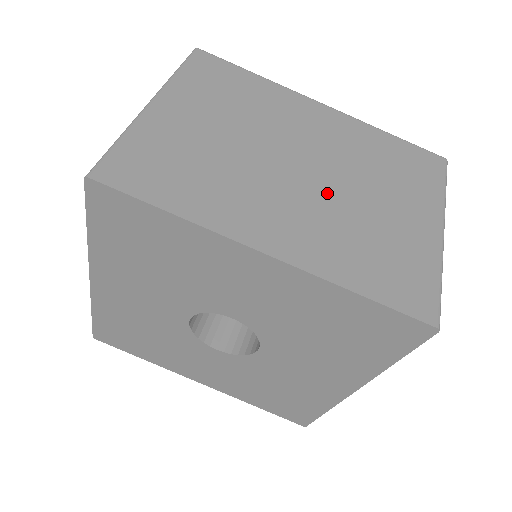
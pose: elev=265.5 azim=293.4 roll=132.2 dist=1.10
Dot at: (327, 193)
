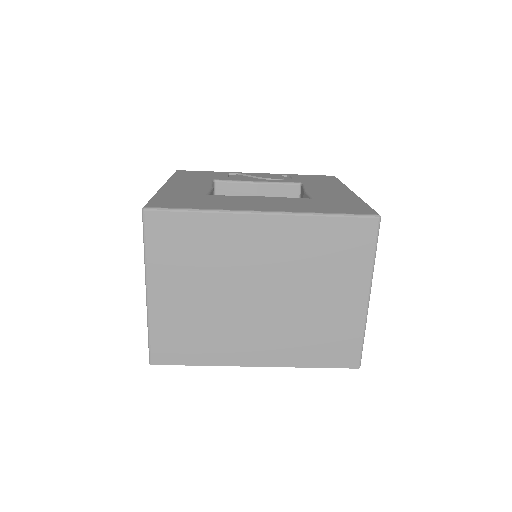
Dot at: (282, 308)
